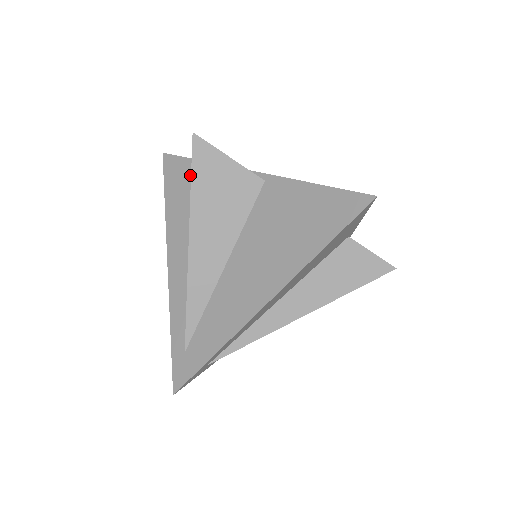
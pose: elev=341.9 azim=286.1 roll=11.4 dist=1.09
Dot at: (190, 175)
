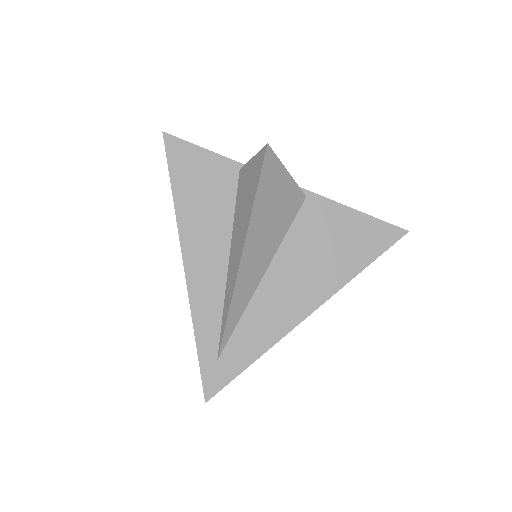
Dot at: (209, 170)
